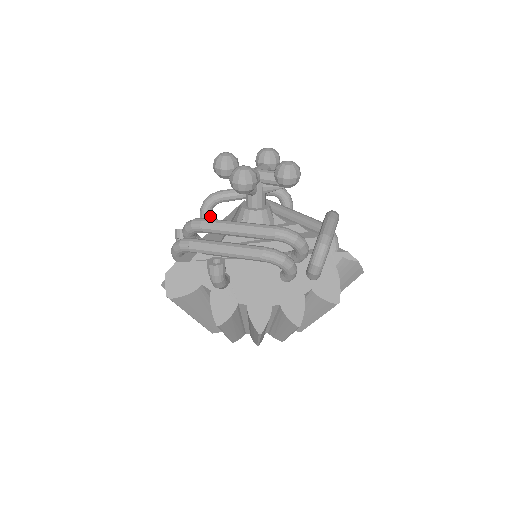
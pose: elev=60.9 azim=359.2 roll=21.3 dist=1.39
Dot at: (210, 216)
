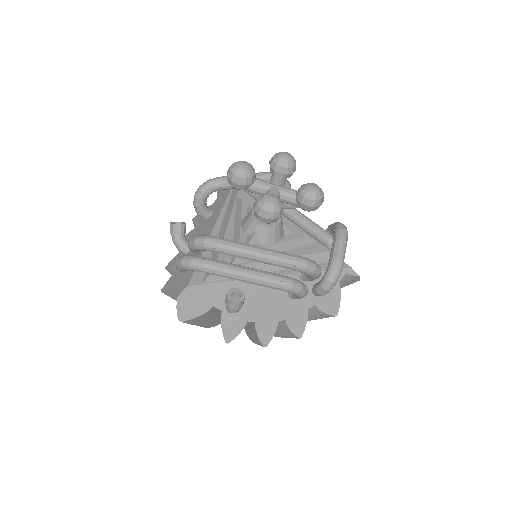
Dot at: (205, 203)
